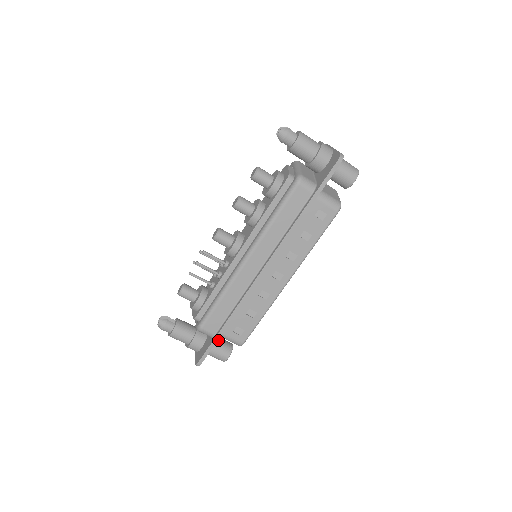
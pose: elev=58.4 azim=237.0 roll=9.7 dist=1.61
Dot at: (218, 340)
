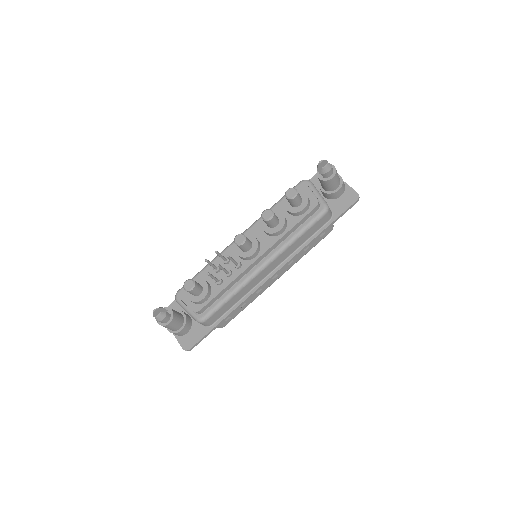
Dot at: occluded
